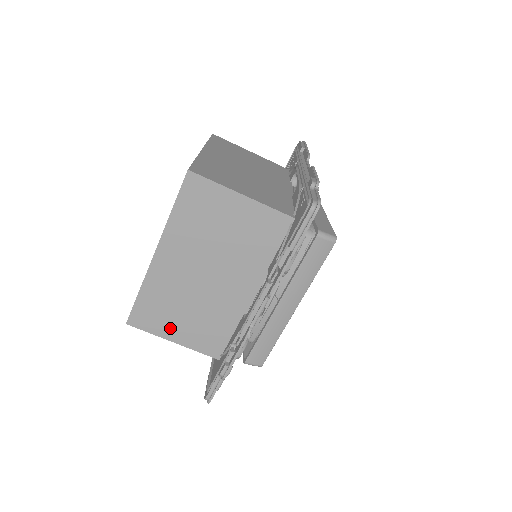
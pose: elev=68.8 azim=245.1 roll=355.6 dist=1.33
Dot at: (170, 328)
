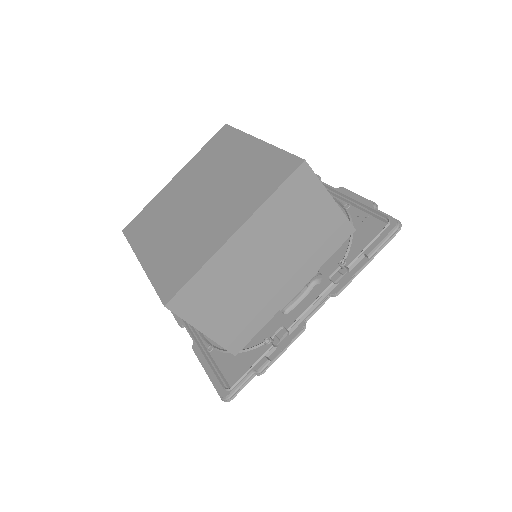
Dot at: (207, 317)
